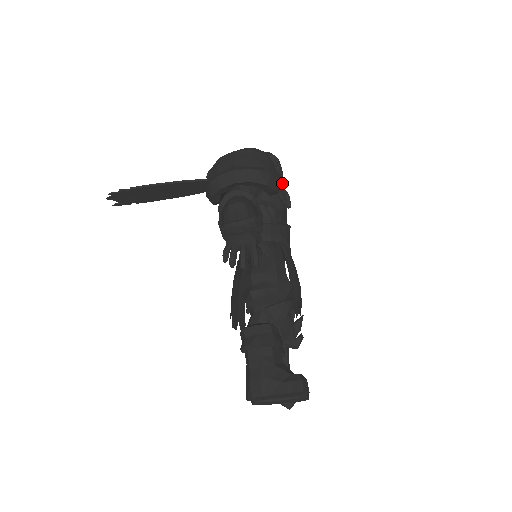
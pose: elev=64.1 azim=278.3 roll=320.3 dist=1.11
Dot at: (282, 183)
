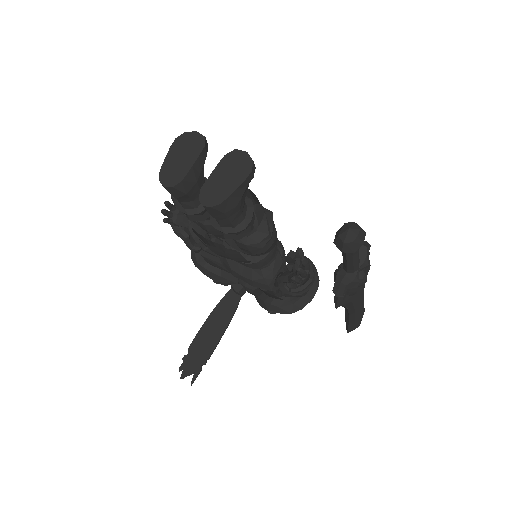
Dot at: occluded
